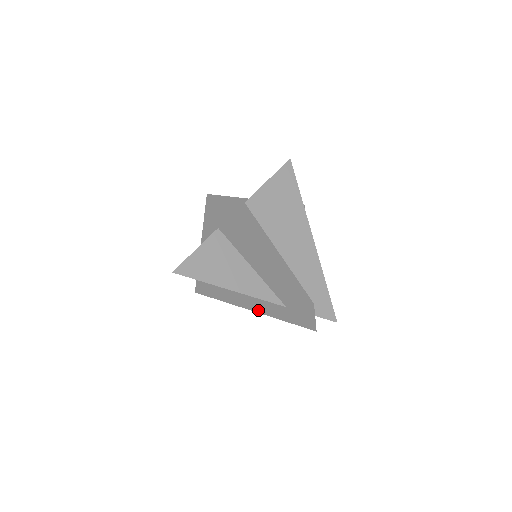
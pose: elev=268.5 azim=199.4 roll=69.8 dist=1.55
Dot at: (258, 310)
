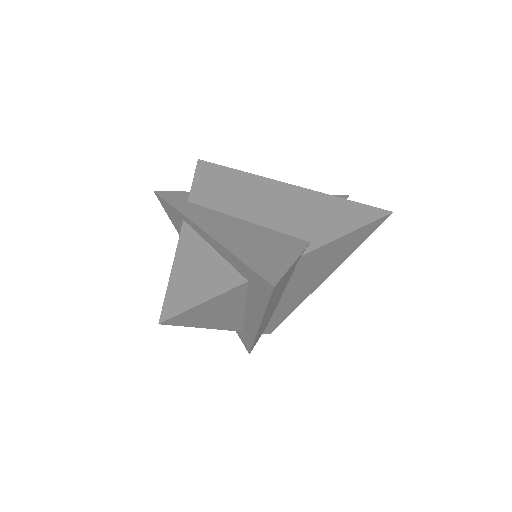
Dot at: occluded
